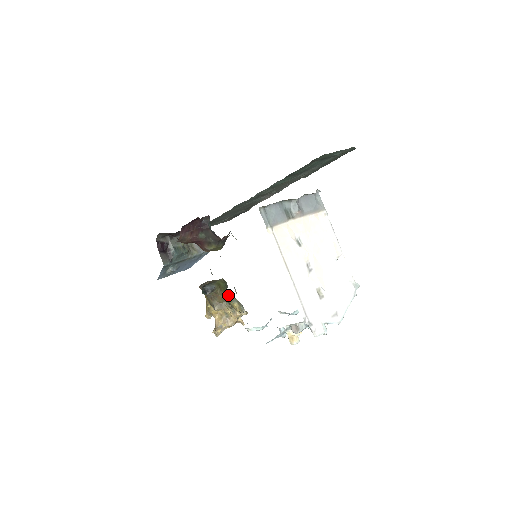
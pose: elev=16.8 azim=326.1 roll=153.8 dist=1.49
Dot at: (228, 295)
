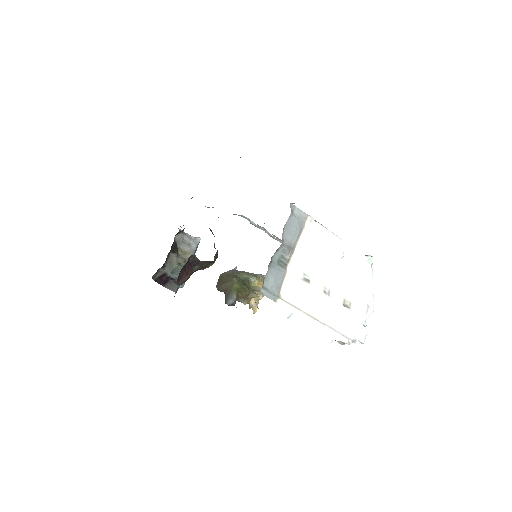
Dot at: (246, 282)
